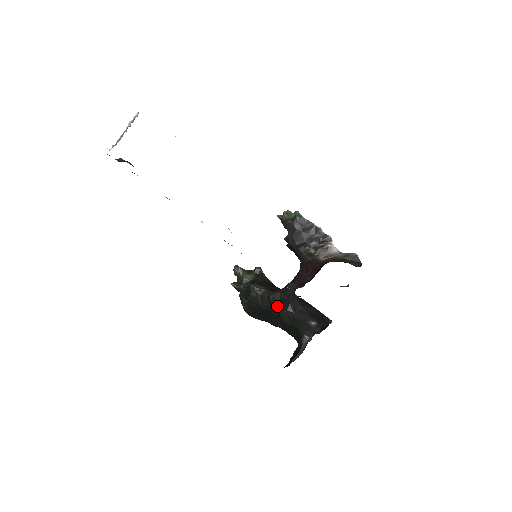
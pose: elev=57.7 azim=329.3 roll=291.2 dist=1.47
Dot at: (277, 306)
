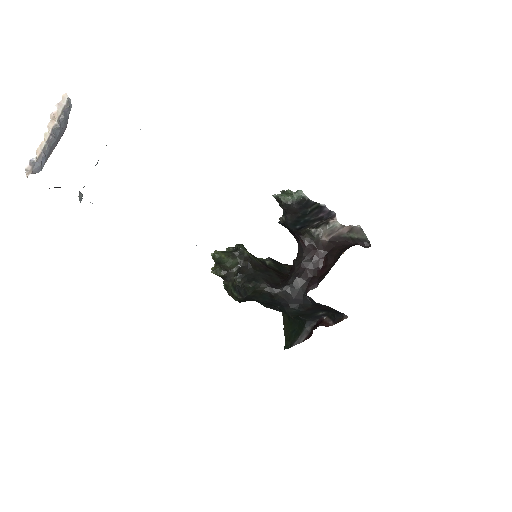
Dot at: (283, 304)
